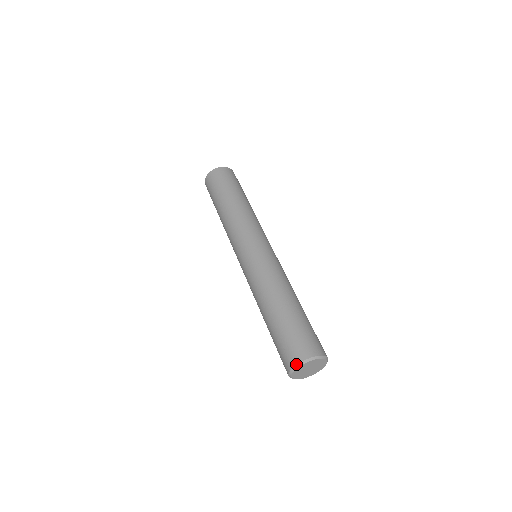
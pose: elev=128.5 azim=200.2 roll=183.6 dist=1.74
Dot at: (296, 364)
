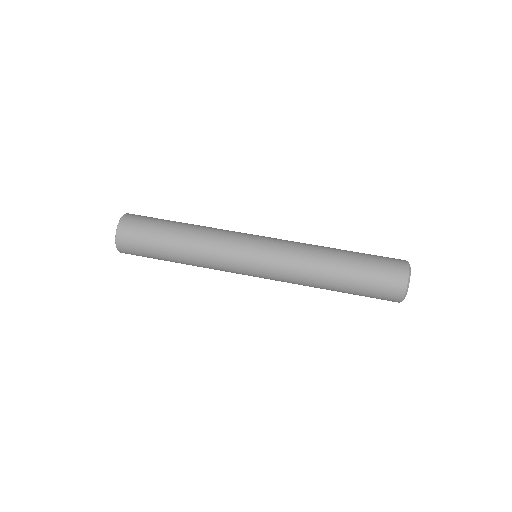
Dot at: (402, 300)
